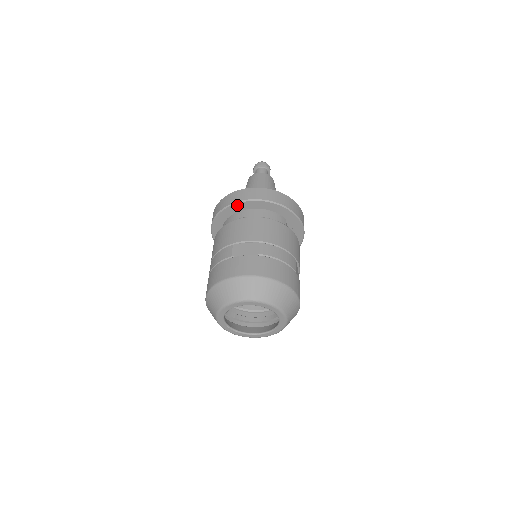
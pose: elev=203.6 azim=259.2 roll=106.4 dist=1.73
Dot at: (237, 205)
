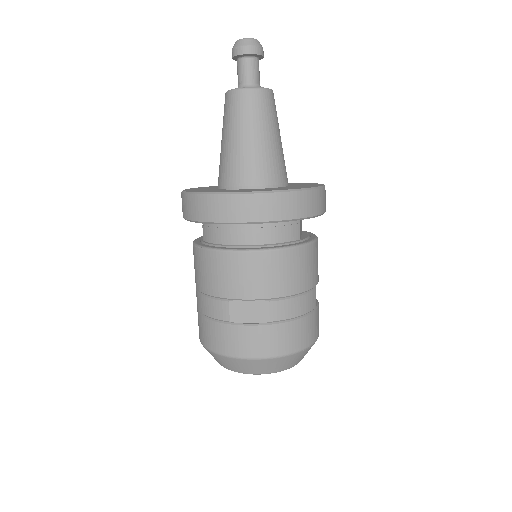
Dot at: (224, 223)
